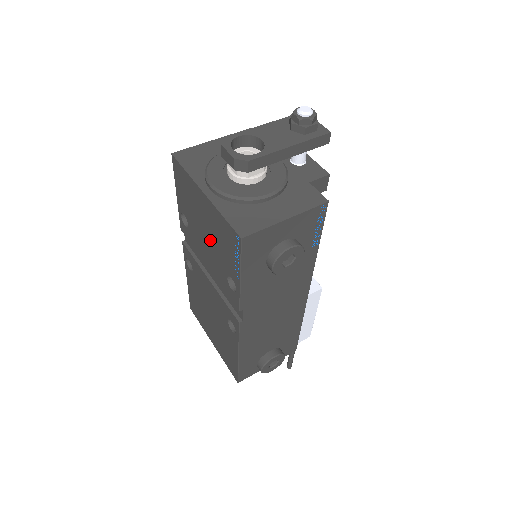
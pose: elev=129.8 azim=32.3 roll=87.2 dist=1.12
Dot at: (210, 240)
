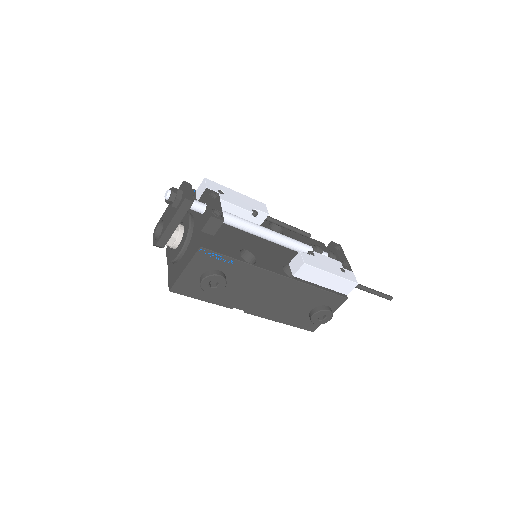
Dot at: occluded
